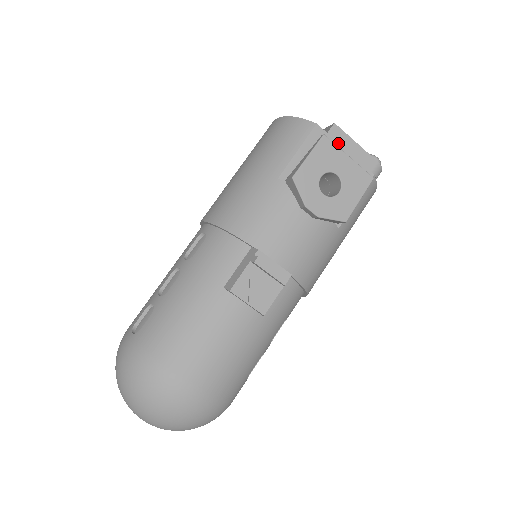
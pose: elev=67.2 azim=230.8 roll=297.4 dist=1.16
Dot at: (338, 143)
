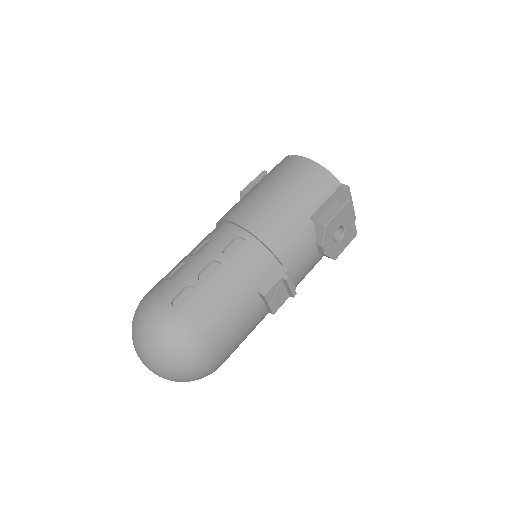
Dot at: occluded
